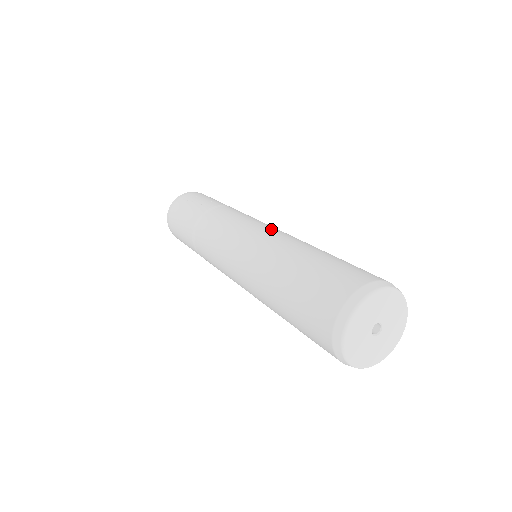
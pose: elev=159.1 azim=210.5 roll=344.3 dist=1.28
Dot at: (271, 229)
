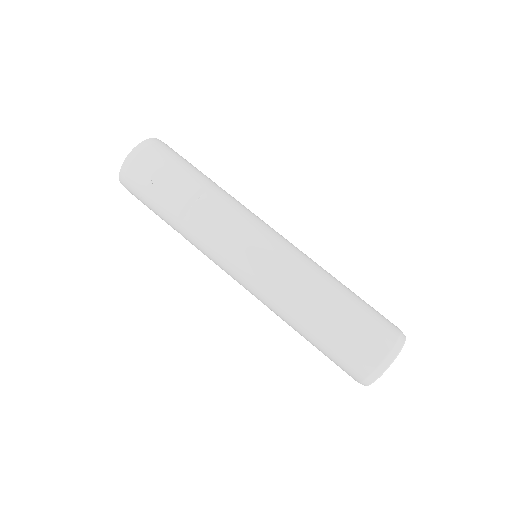
Dot at: (264, 272)
